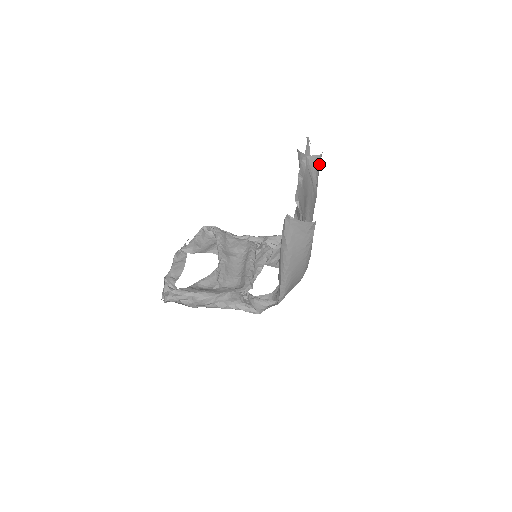
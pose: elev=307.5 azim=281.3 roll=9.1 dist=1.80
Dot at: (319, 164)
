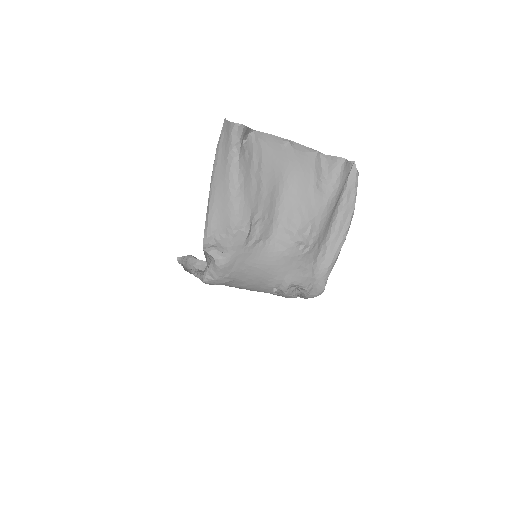
Dot at: (339, 171)
